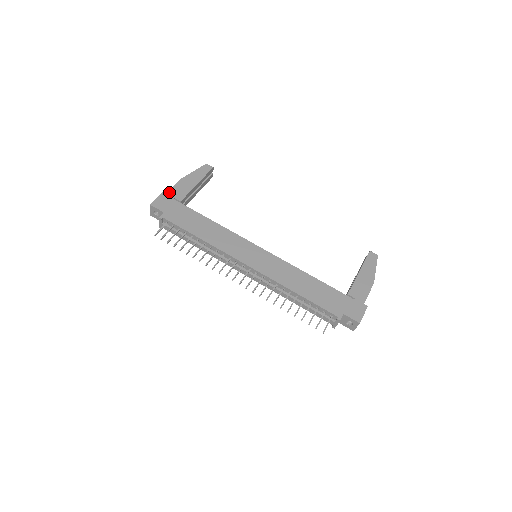
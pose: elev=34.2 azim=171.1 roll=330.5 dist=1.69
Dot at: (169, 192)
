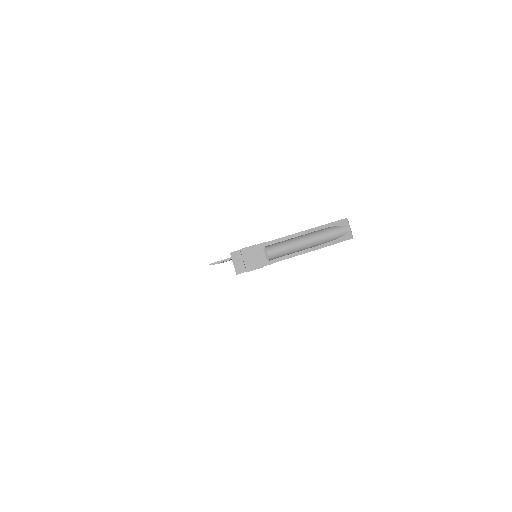
Dot at: occluded
